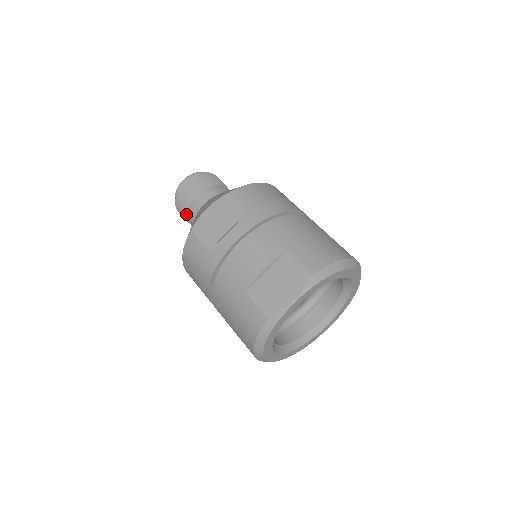
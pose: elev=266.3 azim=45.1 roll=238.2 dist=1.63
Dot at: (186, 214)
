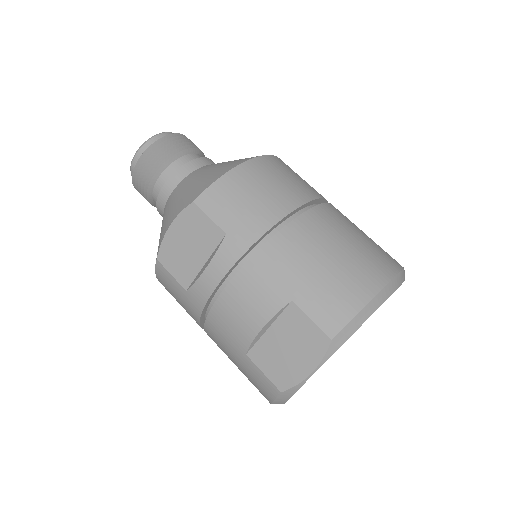
Dot at: (152, 202)
